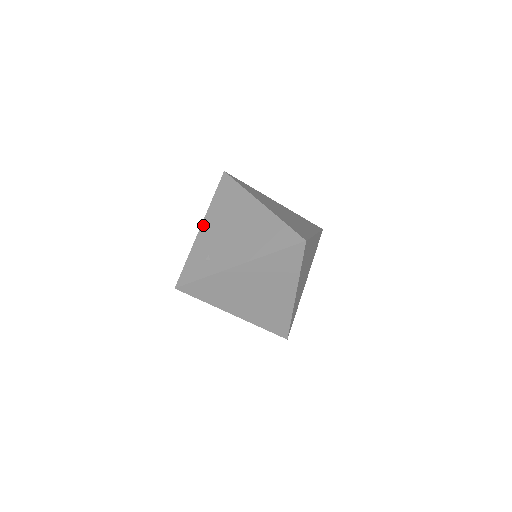
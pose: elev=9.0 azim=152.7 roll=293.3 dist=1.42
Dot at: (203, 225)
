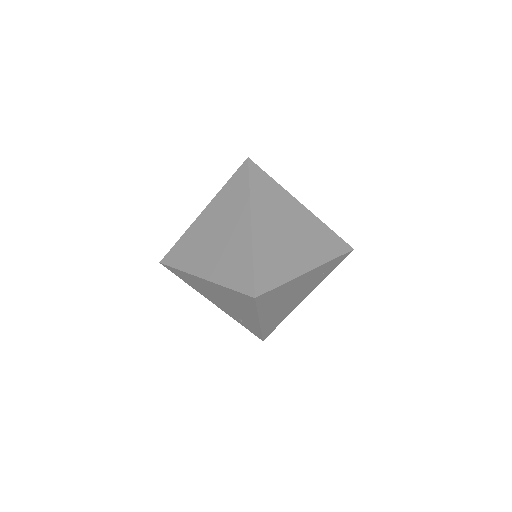
Dot at: occluded
